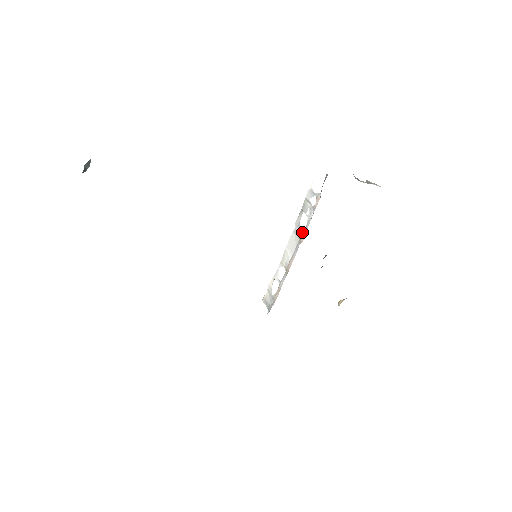
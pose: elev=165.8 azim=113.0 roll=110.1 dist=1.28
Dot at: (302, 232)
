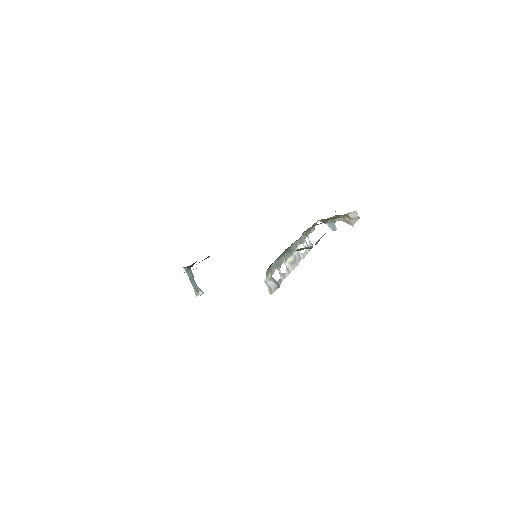
Dot at: occluded
